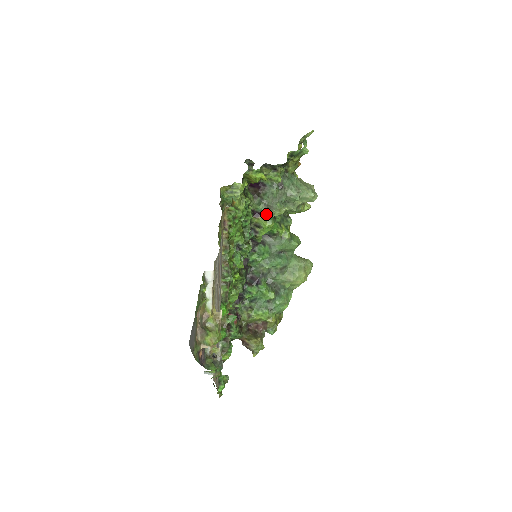
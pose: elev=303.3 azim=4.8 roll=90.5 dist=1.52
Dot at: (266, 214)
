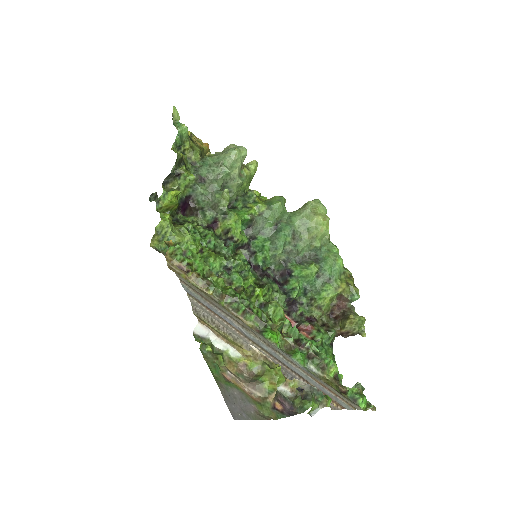
Dot at: (220, 215)
